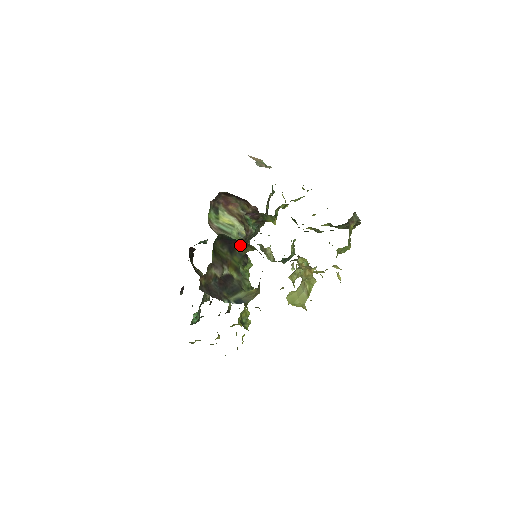
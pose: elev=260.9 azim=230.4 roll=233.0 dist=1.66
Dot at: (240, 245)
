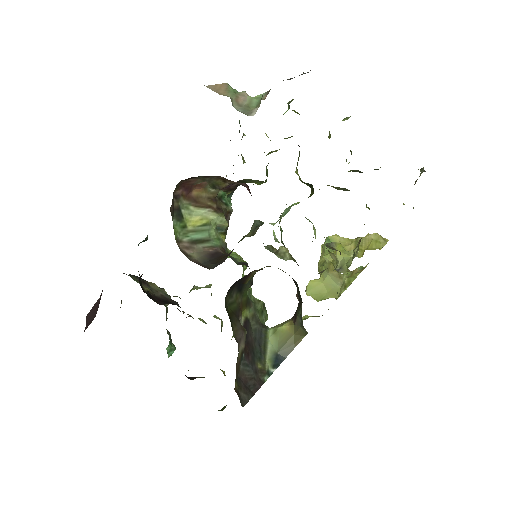
Dot at: (251, 273)
